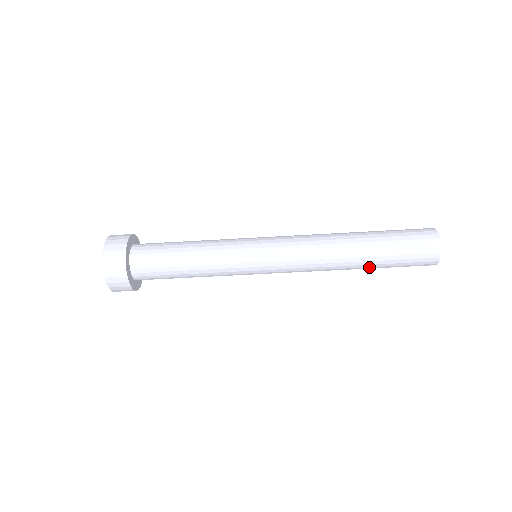
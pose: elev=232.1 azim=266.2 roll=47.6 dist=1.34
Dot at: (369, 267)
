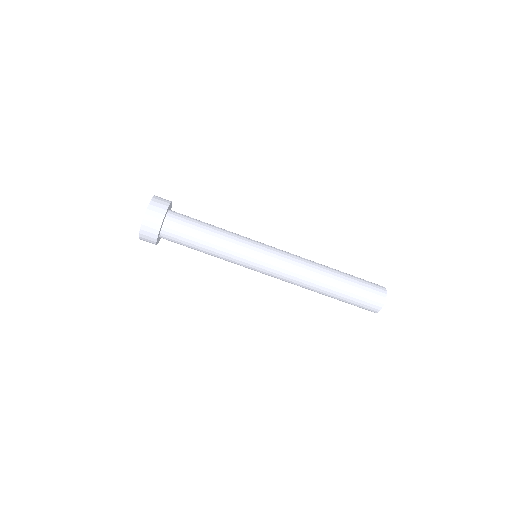
Dot at: (331, 297)
